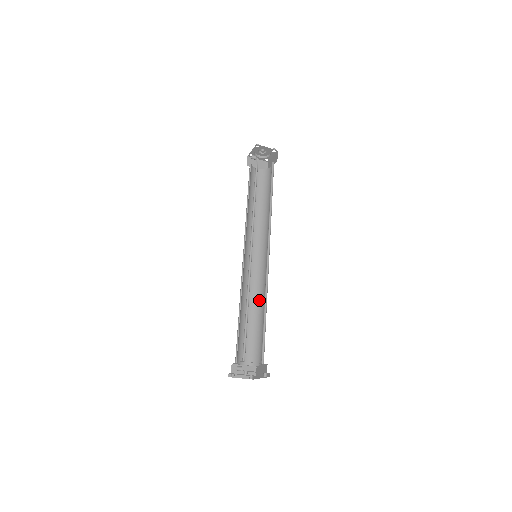
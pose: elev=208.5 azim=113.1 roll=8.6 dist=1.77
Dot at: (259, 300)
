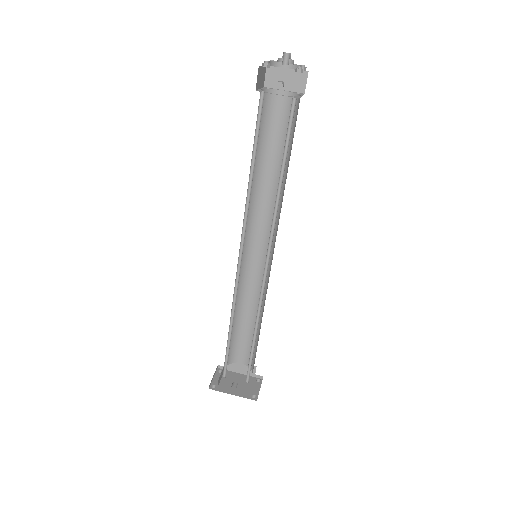
Dot at: (242, 299)
